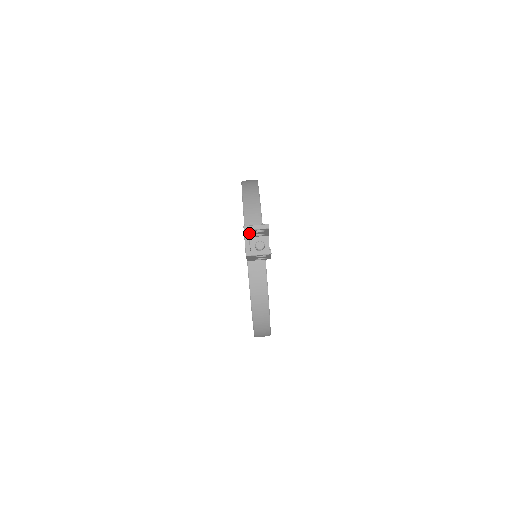
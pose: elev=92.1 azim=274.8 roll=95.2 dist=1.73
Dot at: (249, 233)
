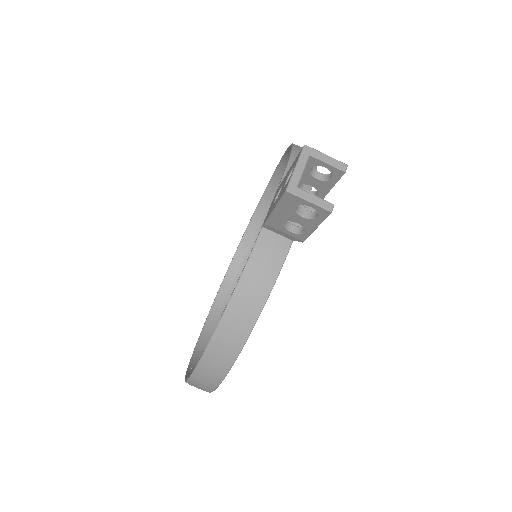
Dot at: occluded
